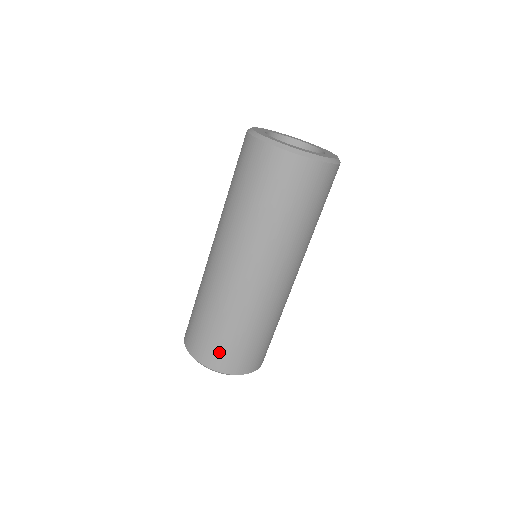
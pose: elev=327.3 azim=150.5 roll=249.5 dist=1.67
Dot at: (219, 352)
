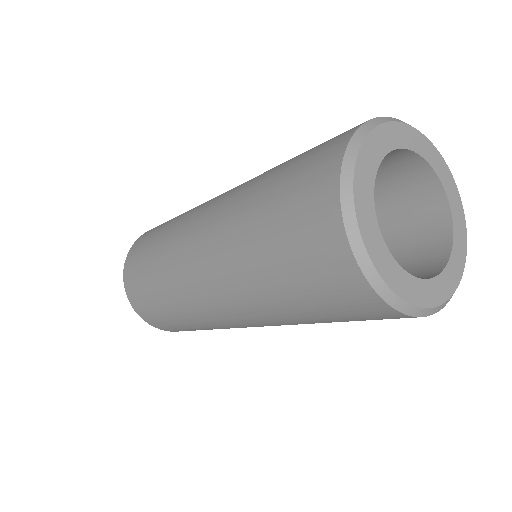
Dot at: (145, 307)
